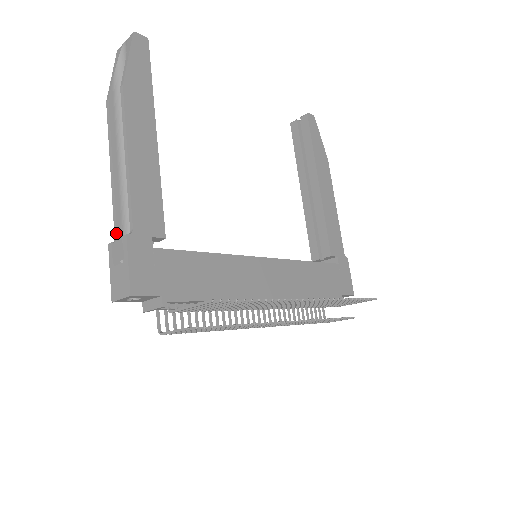
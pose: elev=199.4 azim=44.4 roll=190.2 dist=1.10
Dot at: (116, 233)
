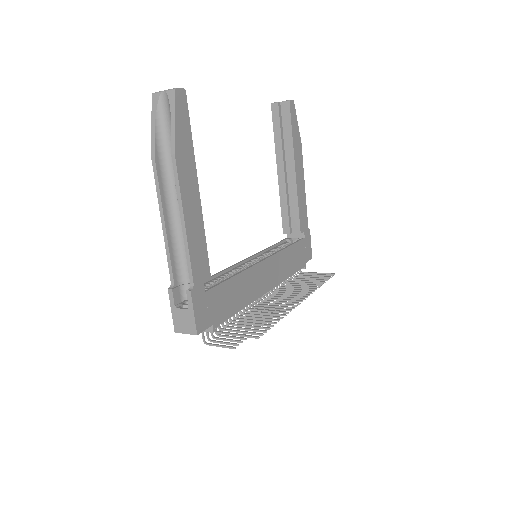
Dot at: (173, 279)
